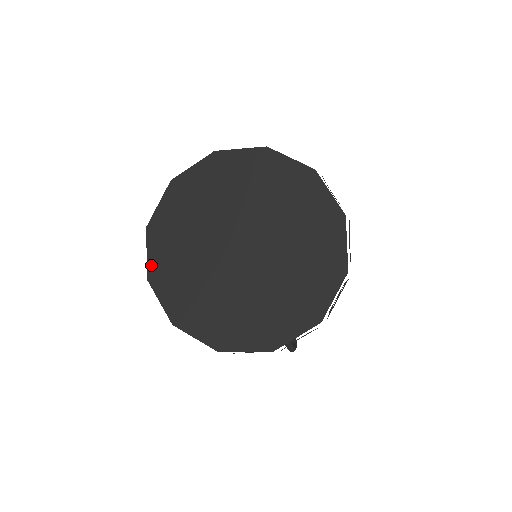
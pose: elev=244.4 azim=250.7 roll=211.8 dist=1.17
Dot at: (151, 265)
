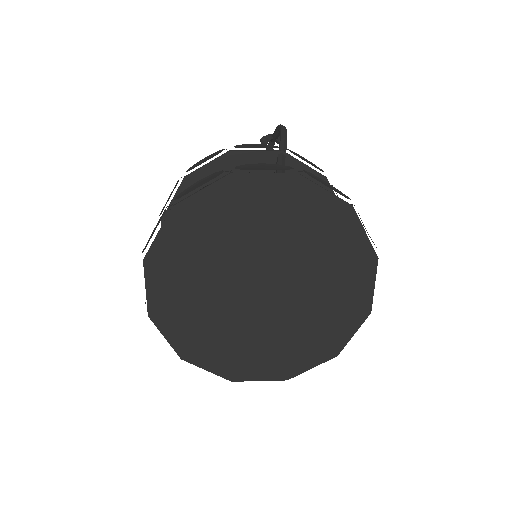
Dot at: (156, 249)
